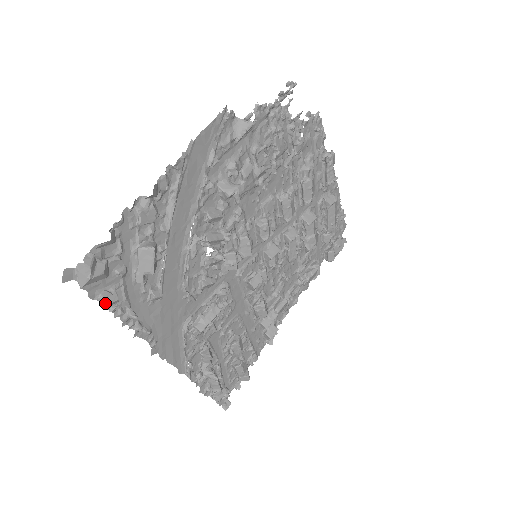
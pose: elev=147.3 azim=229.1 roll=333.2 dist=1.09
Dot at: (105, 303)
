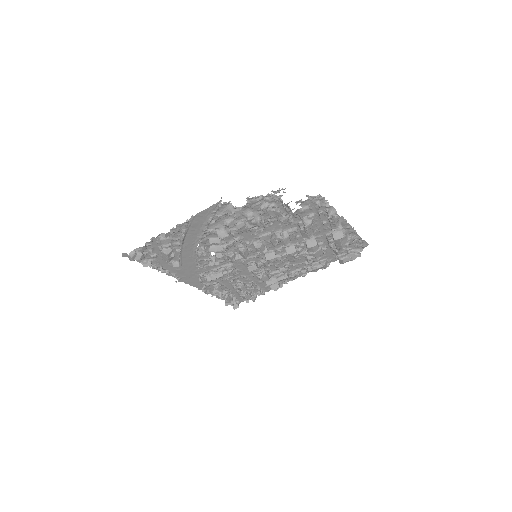
Dot at: (144, 266)
